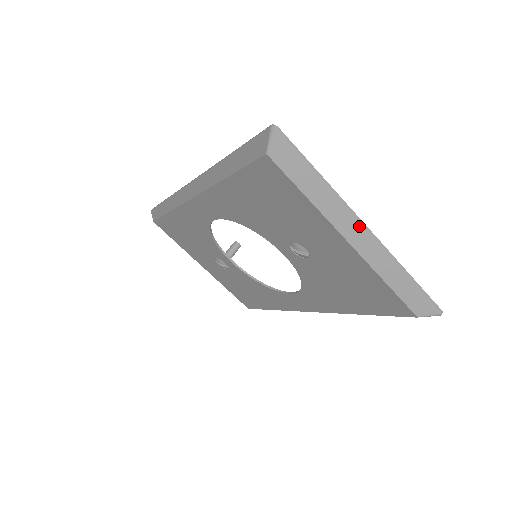
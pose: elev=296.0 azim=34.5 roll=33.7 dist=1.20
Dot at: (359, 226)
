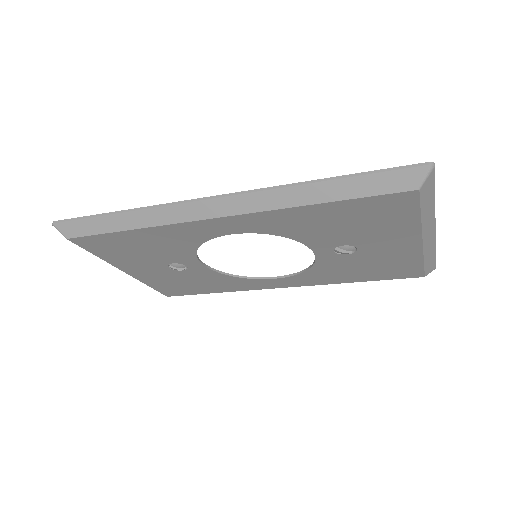
Dot at: (434, 228)
